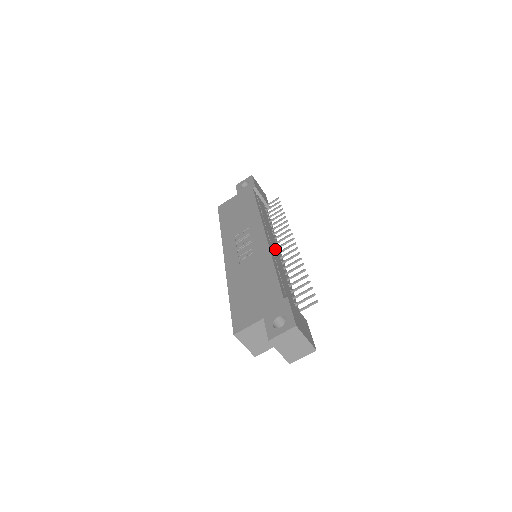
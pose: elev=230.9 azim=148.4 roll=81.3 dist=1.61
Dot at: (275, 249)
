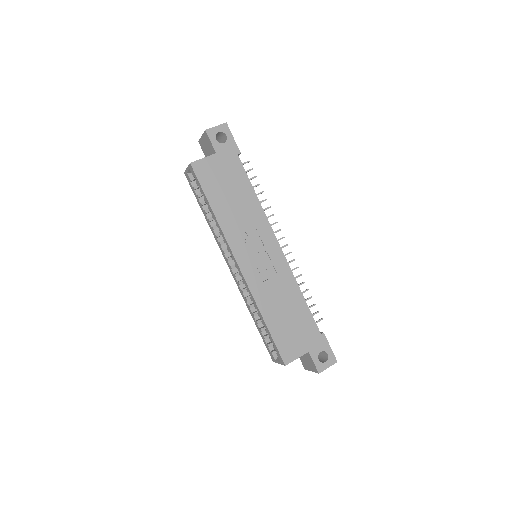
Dot at: occluded
